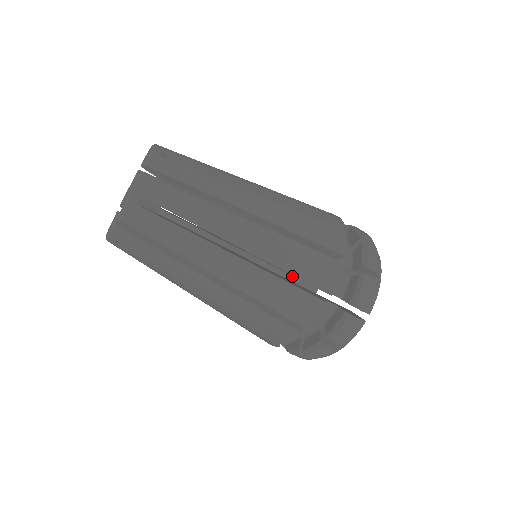
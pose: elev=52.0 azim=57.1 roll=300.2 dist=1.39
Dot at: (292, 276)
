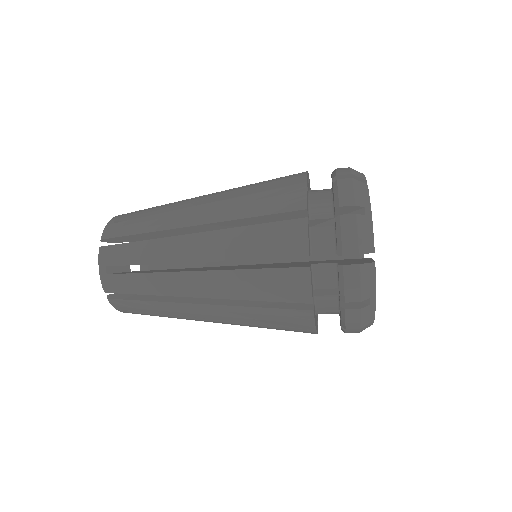
Dot at: occluded
